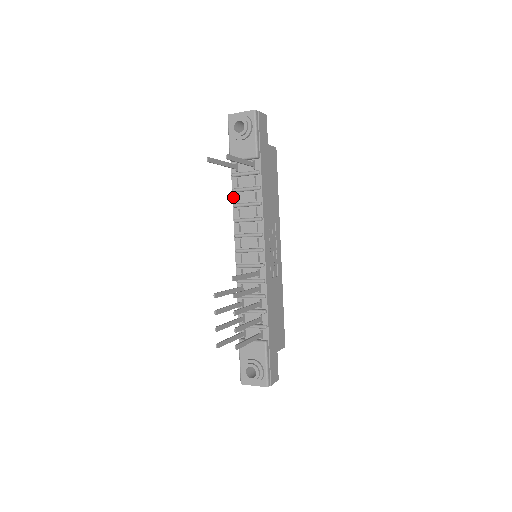
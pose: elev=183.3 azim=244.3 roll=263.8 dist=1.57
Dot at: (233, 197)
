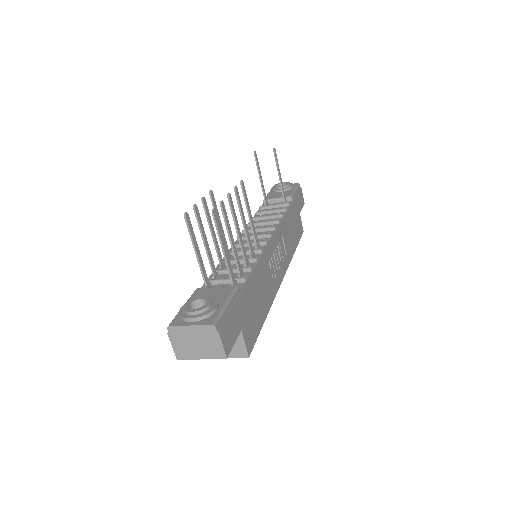
Dot at: occluded
